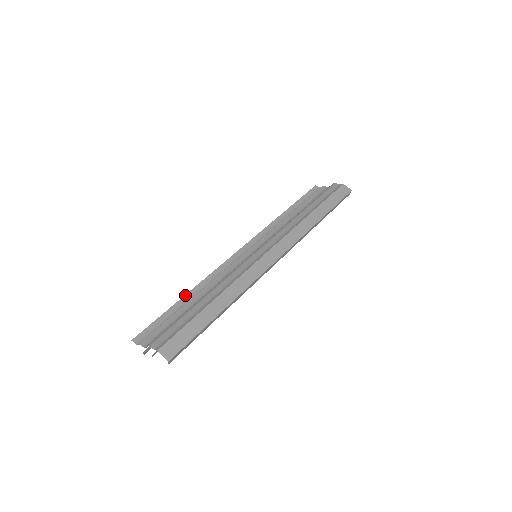
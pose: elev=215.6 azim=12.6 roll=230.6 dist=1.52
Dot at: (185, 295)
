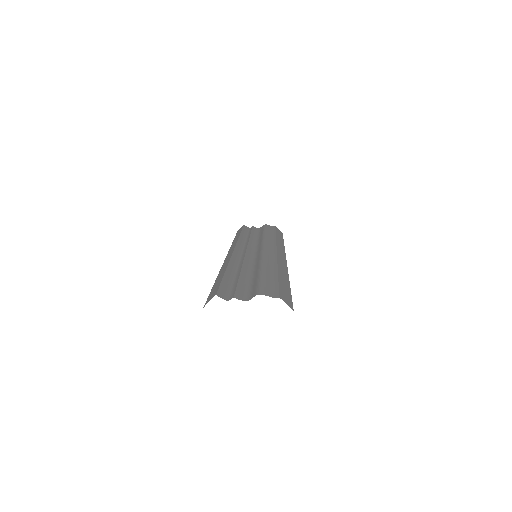
Dot at: (226, 269)
